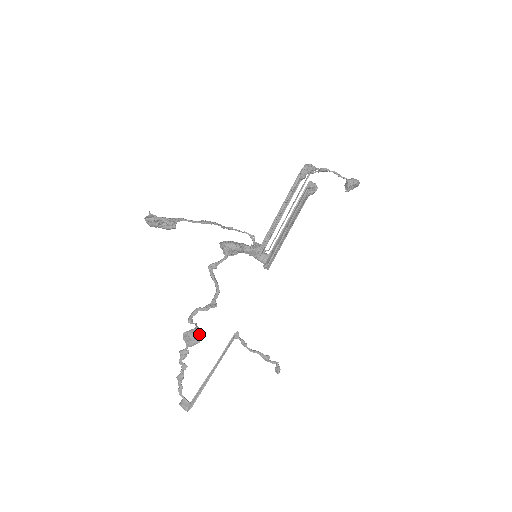
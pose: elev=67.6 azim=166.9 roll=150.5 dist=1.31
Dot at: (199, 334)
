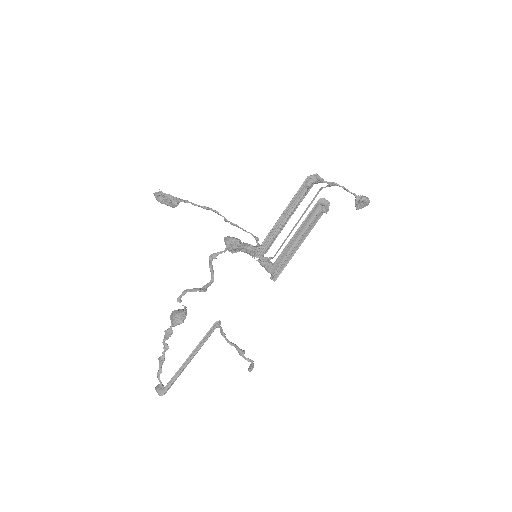
Dot at: (184, 315)
